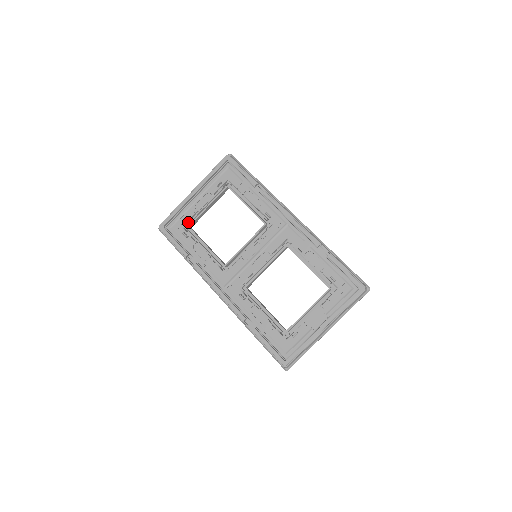
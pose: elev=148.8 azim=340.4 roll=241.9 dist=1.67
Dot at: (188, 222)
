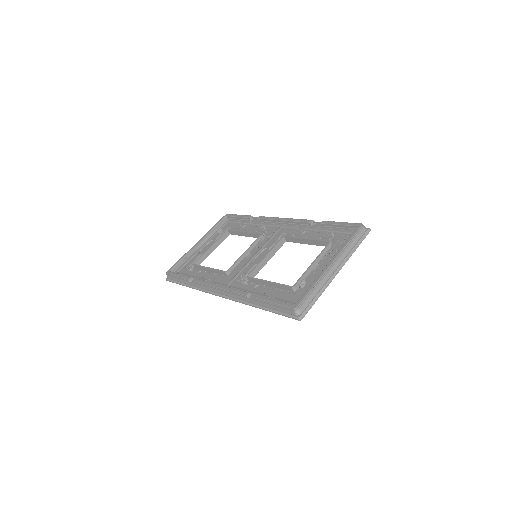
Dot at: occluded
